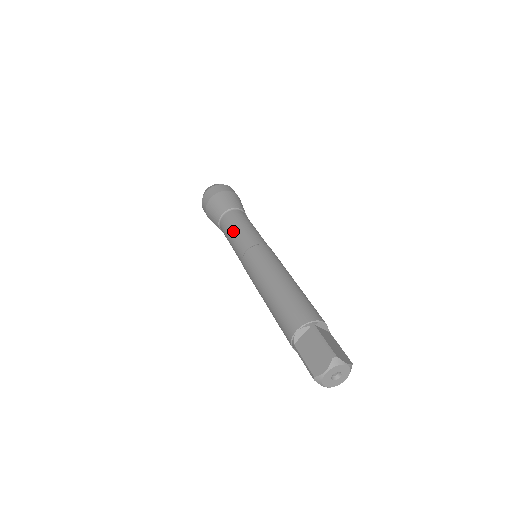
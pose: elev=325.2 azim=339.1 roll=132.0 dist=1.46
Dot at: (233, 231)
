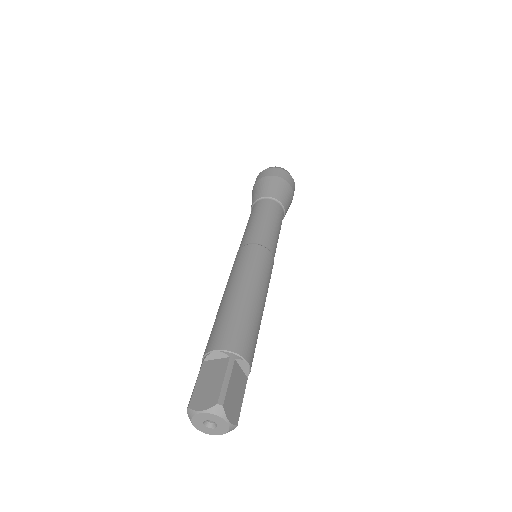
Dot at: (256, 218)
